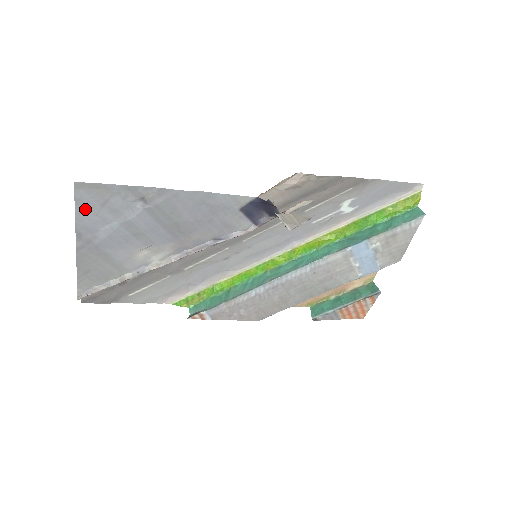
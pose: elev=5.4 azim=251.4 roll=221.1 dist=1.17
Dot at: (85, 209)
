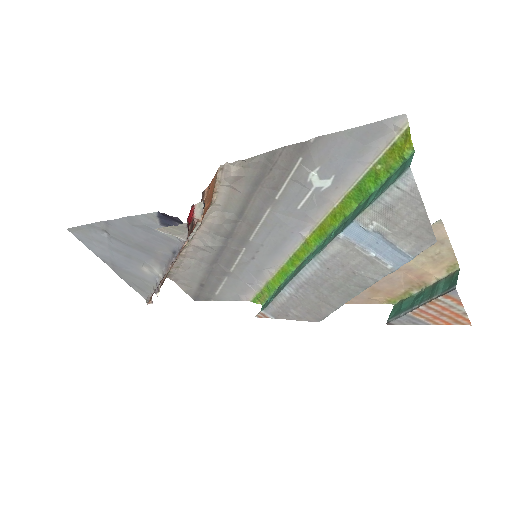
Dot at: (89, 244)
